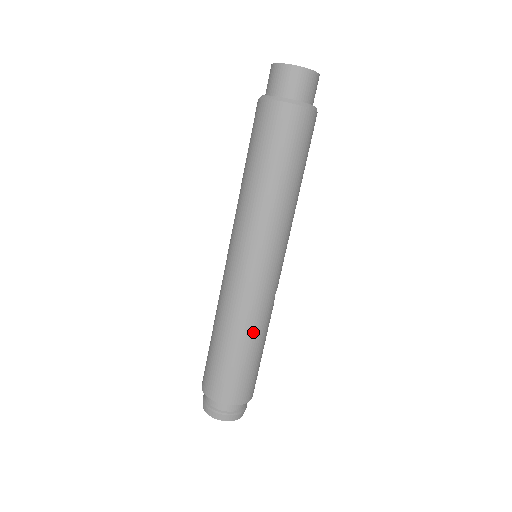
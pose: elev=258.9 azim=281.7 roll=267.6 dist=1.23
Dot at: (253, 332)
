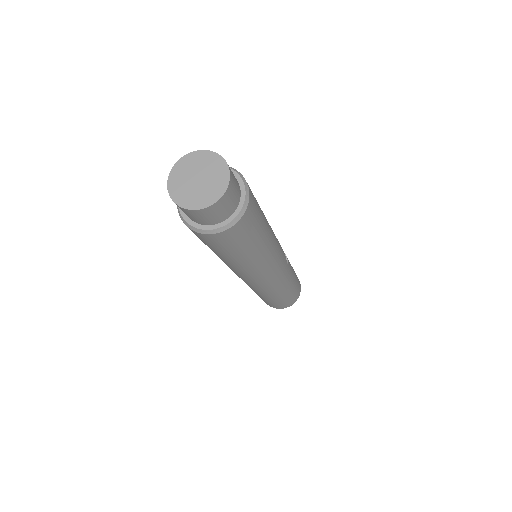
Dot at: (285, 289)
